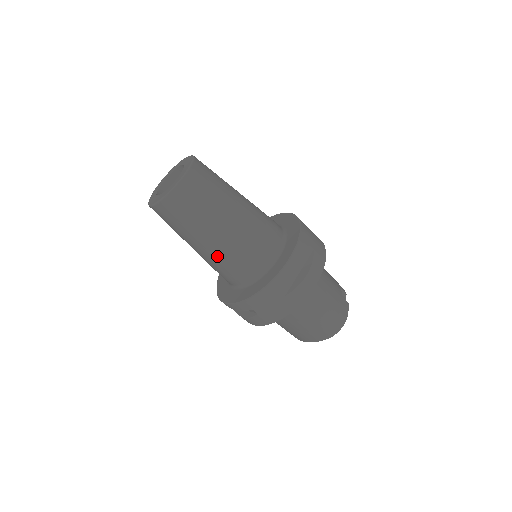
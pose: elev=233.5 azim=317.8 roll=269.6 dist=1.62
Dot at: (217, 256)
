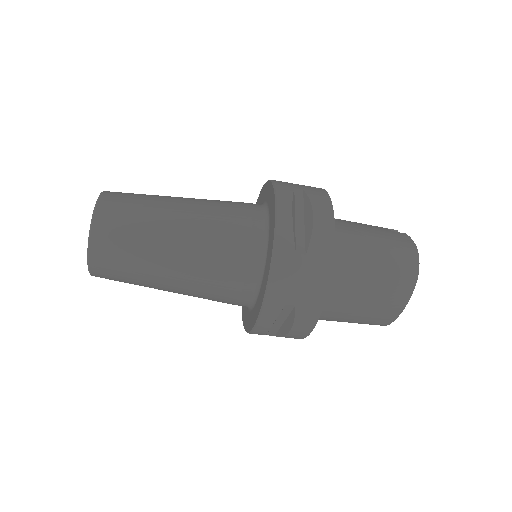
Dot at: (198, 272)
